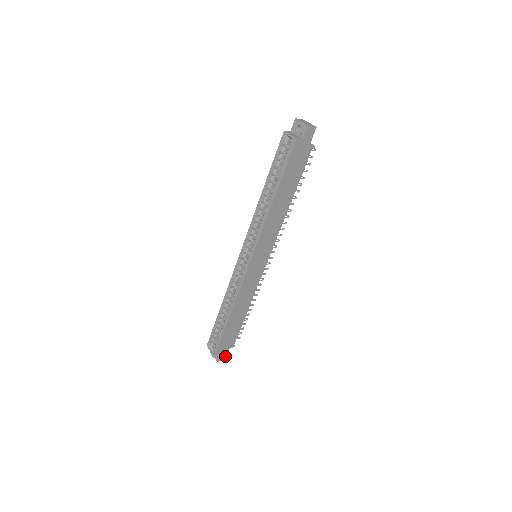
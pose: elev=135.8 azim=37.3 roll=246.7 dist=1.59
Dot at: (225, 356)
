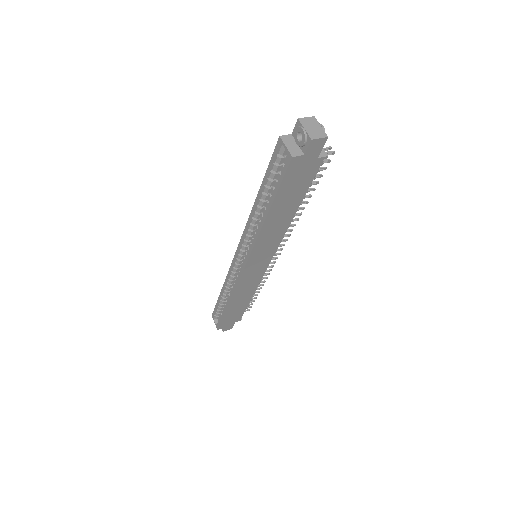
Dot at: (231, 327)
